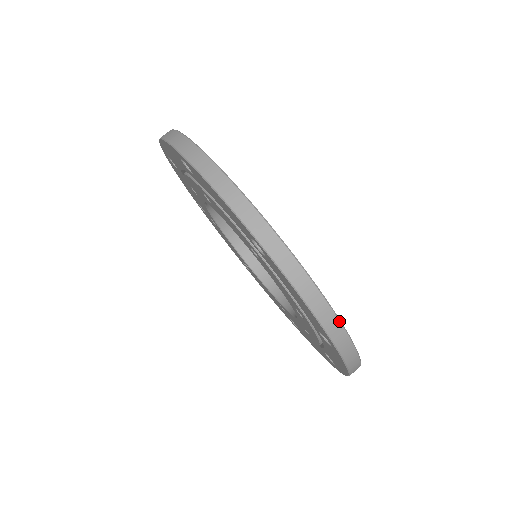
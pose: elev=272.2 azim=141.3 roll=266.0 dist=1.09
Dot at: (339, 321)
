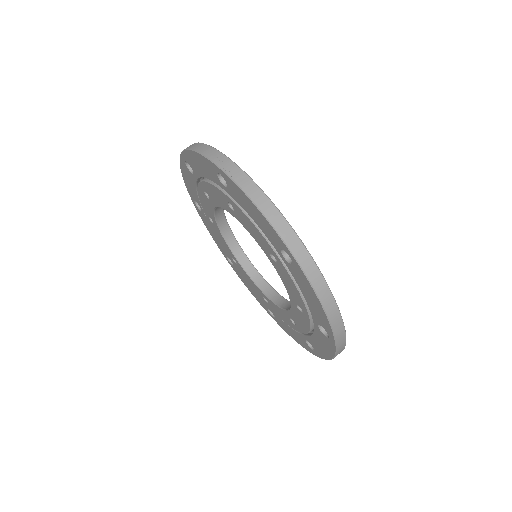
Dot at: occluded
